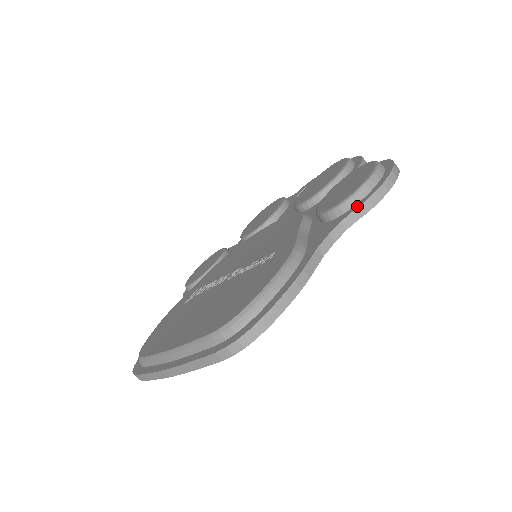
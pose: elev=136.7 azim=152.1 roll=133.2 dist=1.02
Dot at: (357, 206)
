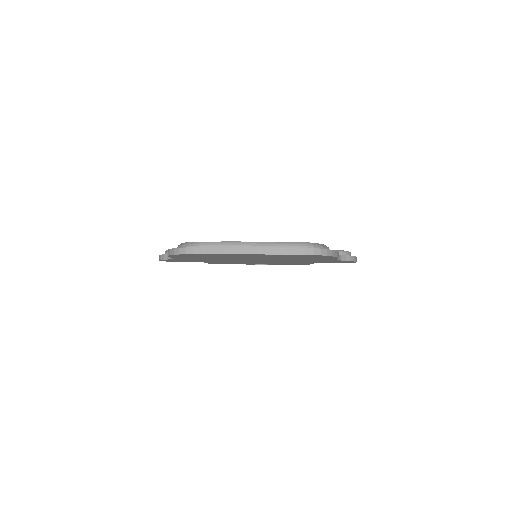
Dot at: (348, 255)
